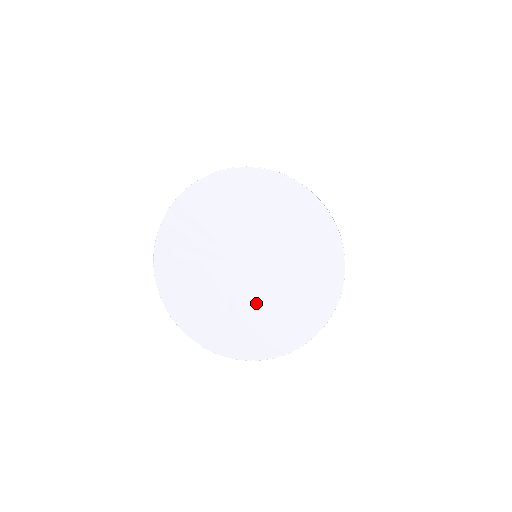
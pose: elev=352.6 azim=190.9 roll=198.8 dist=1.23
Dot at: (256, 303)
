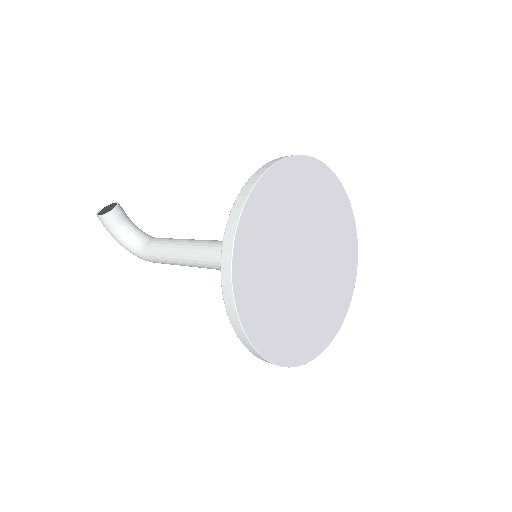
Dot at: (319, 293)
